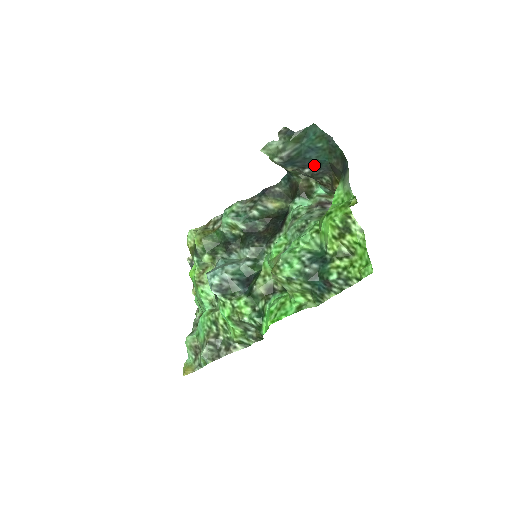
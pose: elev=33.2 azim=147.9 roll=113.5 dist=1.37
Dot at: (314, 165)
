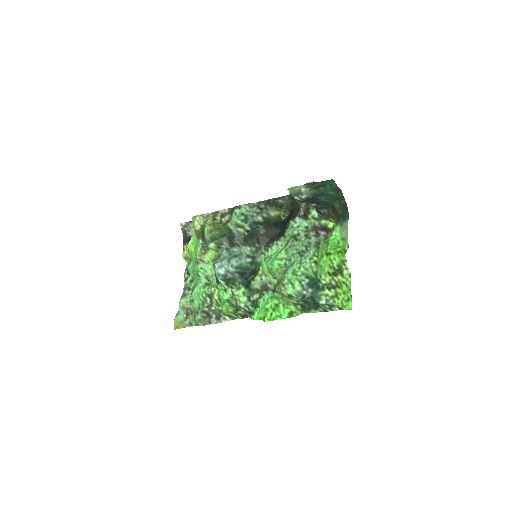
Dot at: (321, 203)
